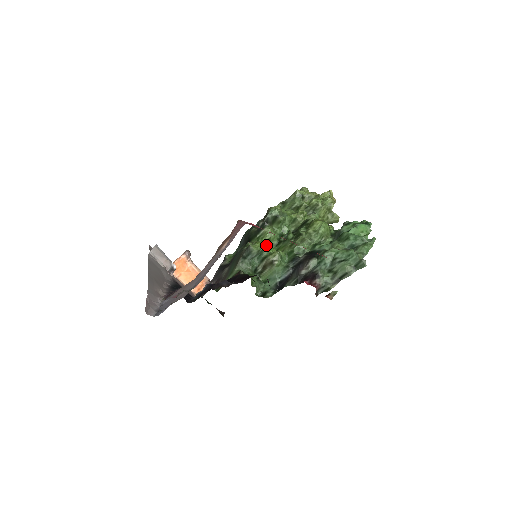
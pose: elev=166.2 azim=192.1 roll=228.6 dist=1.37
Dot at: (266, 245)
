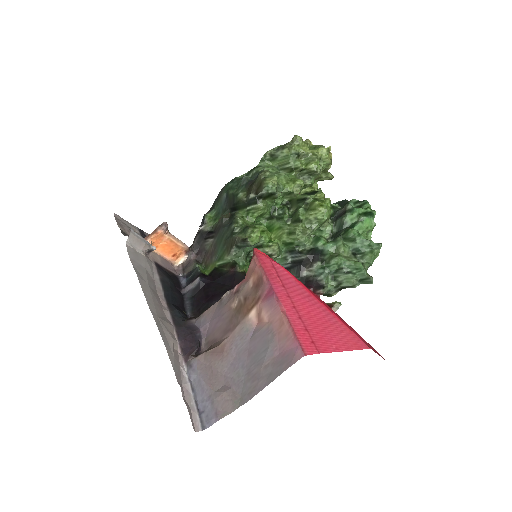
Dot at: (260, 227)
